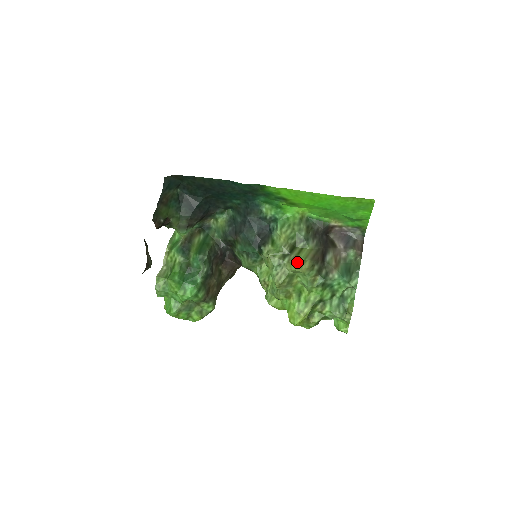
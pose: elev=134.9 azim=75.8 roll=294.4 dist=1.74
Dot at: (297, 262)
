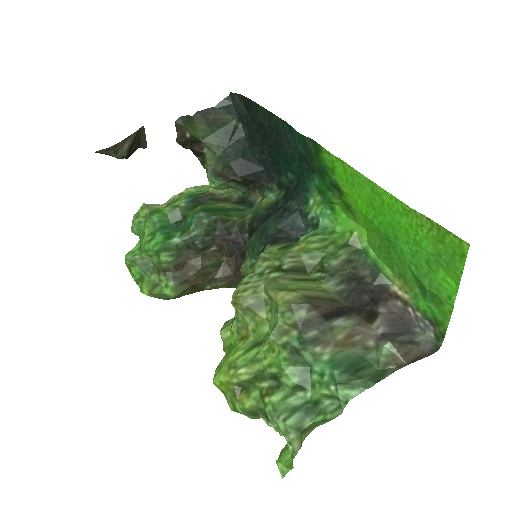
Dot at: (283, 284)
